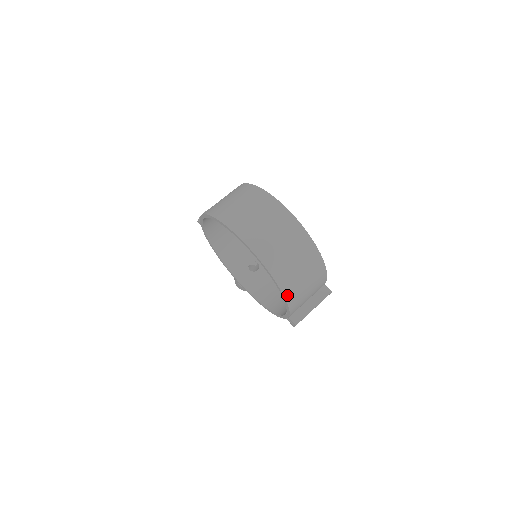
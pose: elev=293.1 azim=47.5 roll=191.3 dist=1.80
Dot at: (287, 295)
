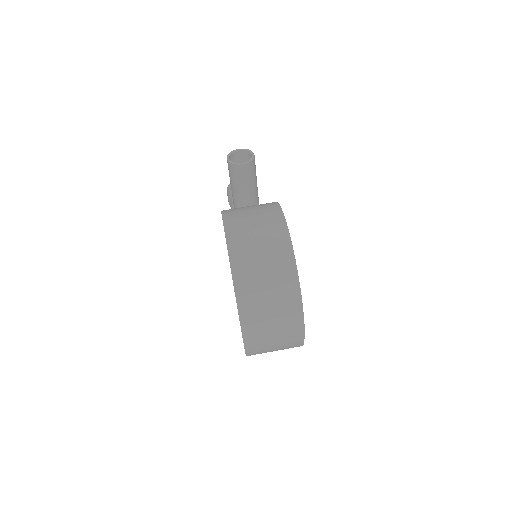
Dot at: occluded
